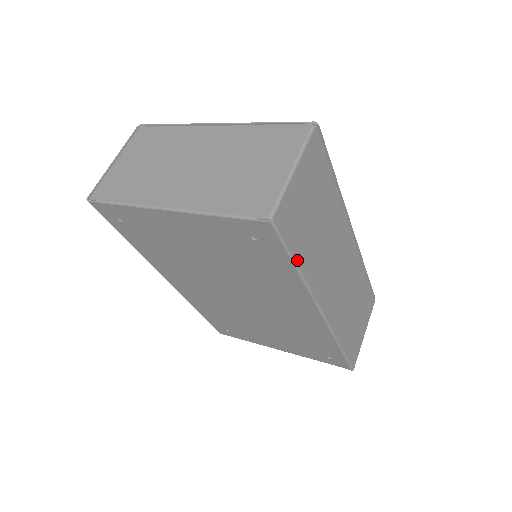
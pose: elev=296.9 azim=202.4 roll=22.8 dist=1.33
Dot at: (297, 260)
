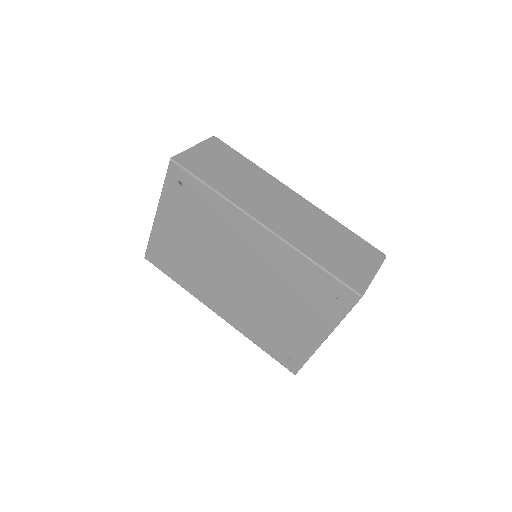
Dot at: (206, 182)
